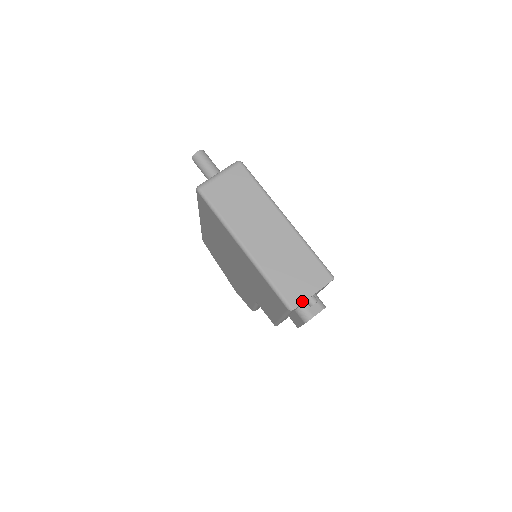
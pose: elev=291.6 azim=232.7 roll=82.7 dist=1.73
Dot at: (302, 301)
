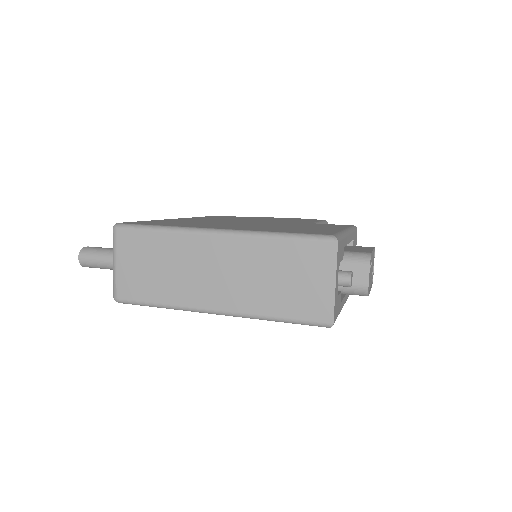
Dot at: (331, 305)
